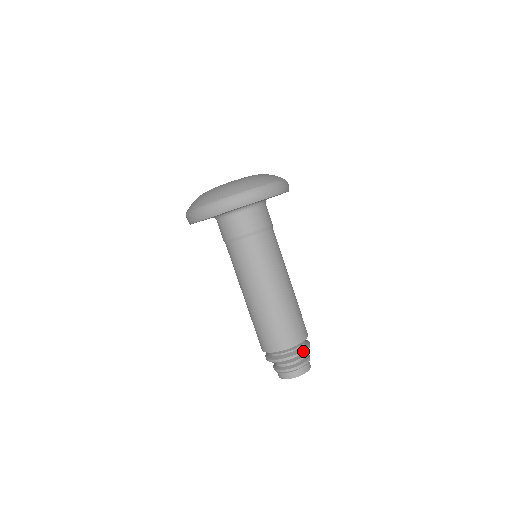
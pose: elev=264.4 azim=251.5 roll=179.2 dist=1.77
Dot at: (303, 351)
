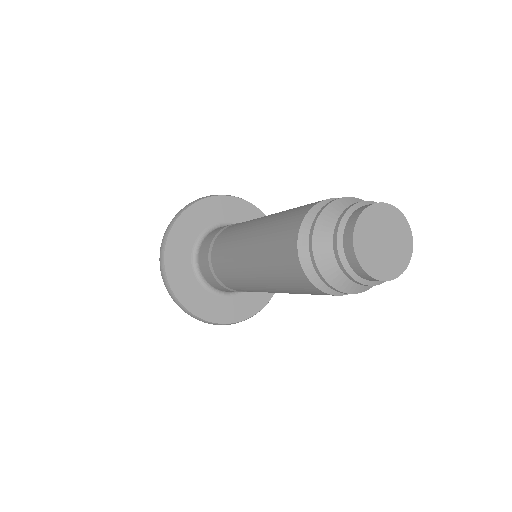
Dot at: (350, 198)
